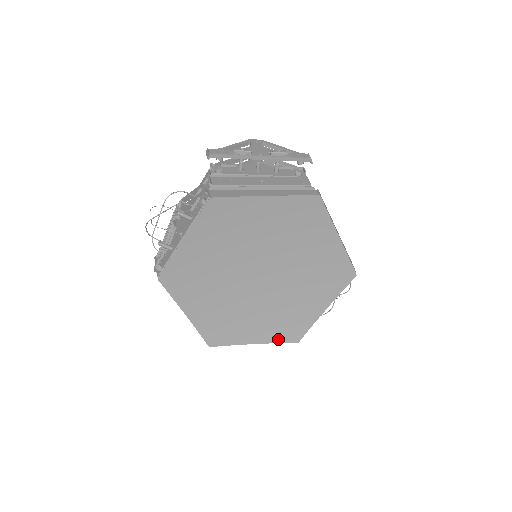
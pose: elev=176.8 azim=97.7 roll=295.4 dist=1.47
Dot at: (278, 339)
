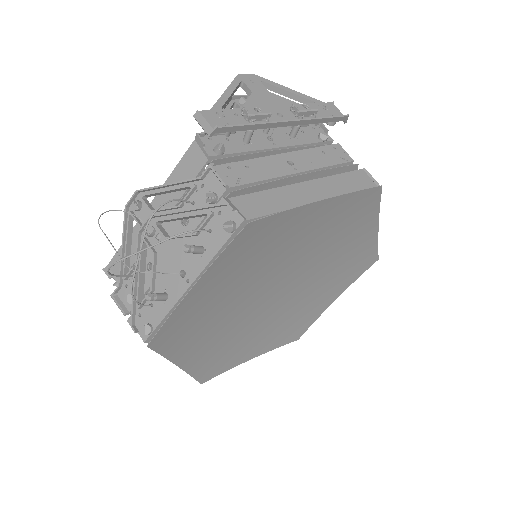
Dot at: (278, 344)
